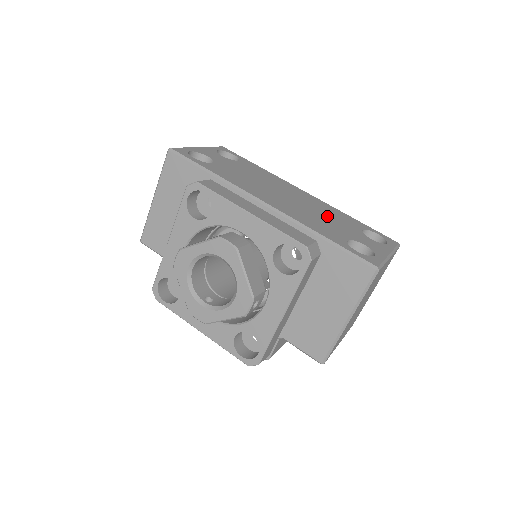
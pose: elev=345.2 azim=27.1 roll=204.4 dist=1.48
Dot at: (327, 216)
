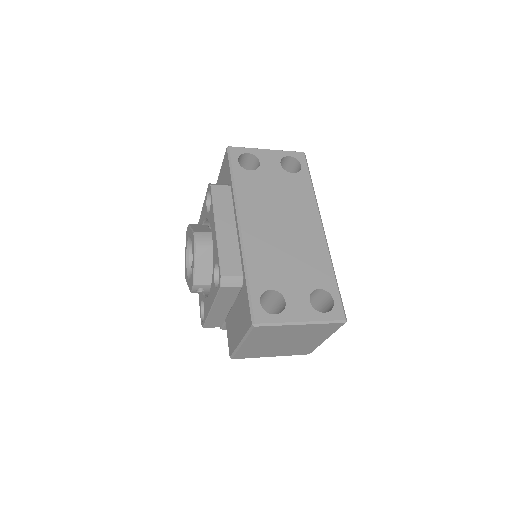
Dot at: (296, 260)
